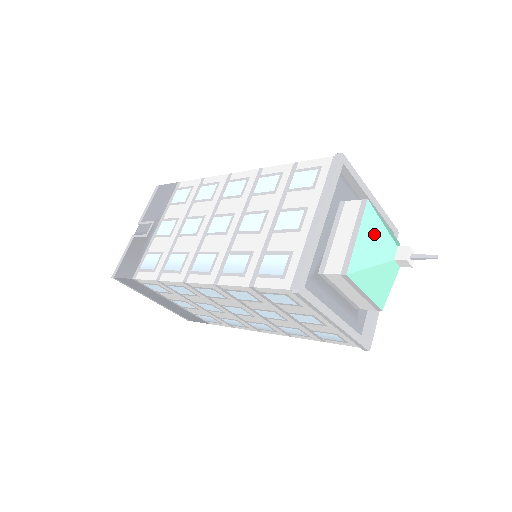
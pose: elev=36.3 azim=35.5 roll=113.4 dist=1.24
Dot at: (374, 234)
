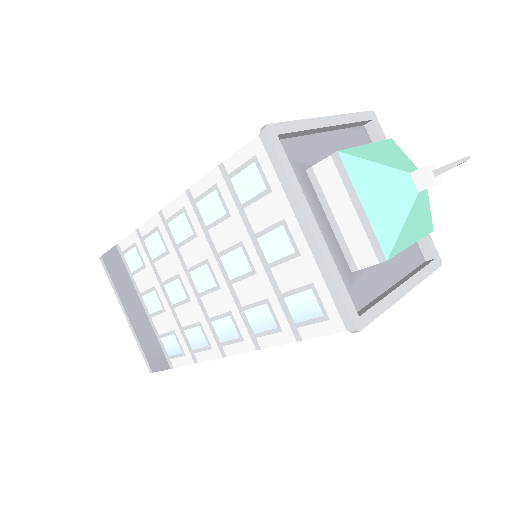
Dot at: (389, 152)
